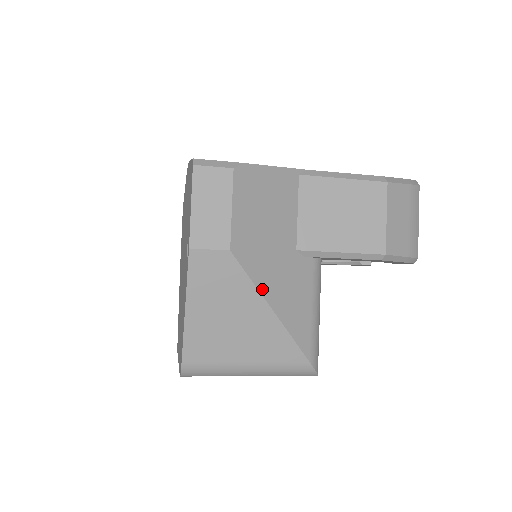
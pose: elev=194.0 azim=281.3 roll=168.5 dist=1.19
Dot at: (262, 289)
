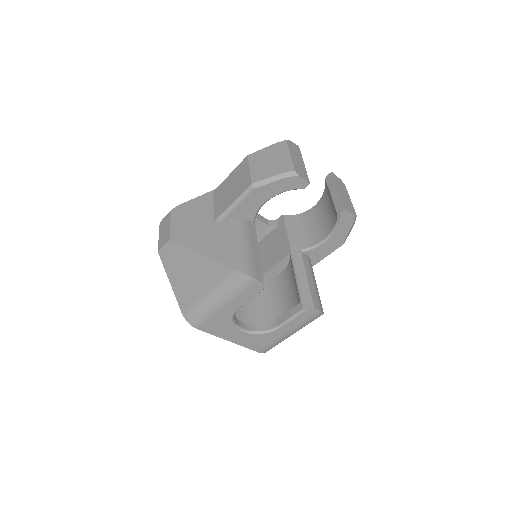
Dot at: (191, 247)
